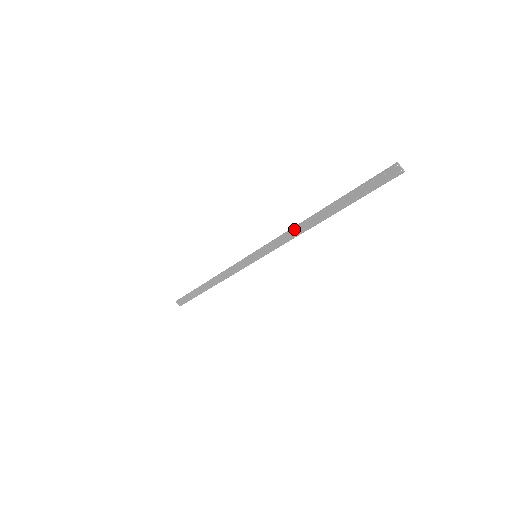
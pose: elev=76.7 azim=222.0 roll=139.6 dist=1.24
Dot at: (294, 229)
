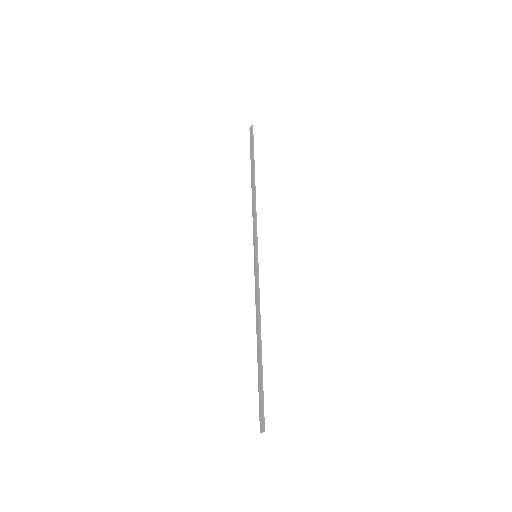
Dot at: (258, 312)
